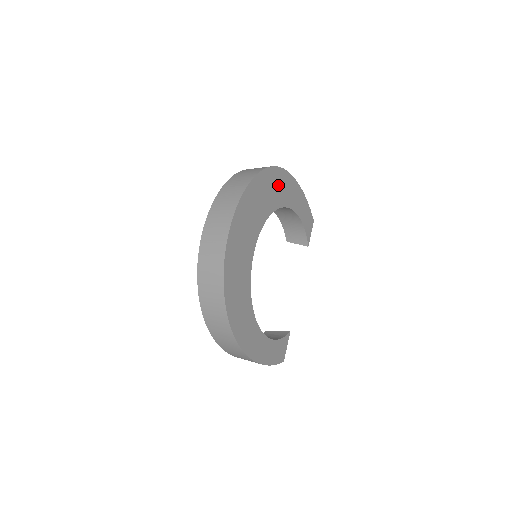
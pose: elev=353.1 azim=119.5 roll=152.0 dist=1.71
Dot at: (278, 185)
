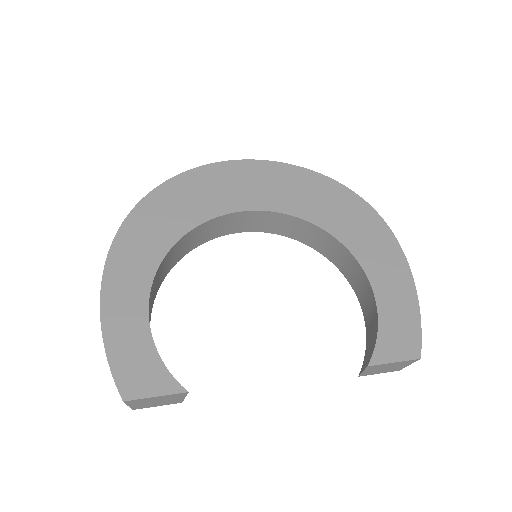
Dot at: (355, 219)
